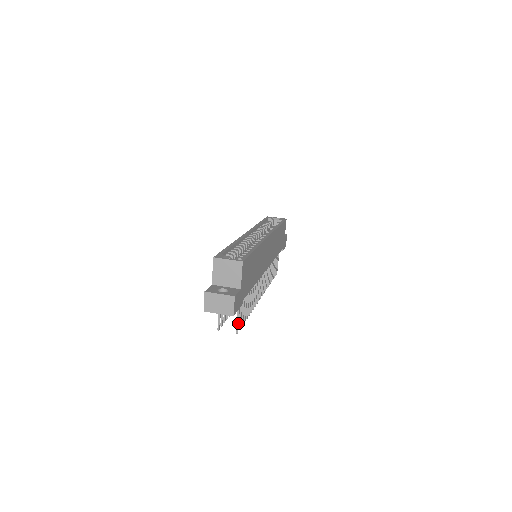
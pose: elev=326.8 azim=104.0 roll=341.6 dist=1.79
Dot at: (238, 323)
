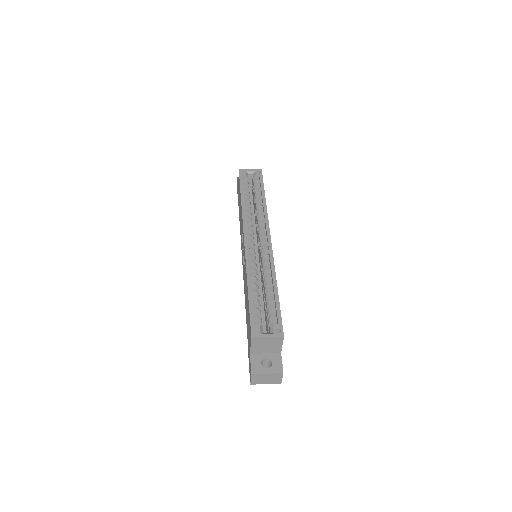
Dot at: occluded
